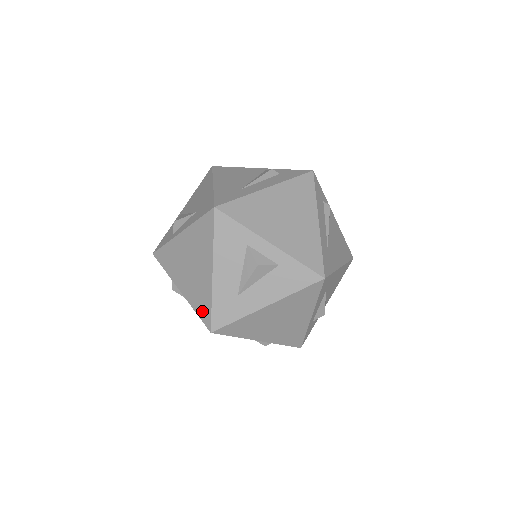
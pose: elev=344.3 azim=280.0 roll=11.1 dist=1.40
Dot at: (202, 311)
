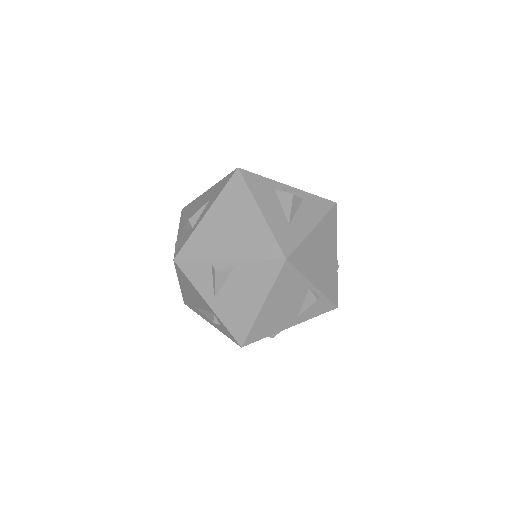
Dot at: (266, 251)
